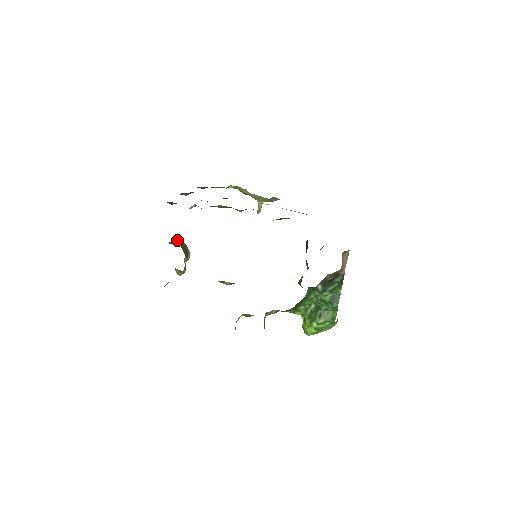
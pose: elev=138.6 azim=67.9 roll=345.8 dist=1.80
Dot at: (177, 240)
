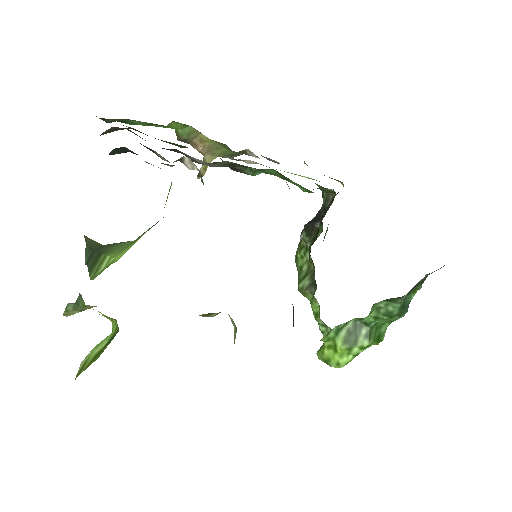
Dot at: occluded
